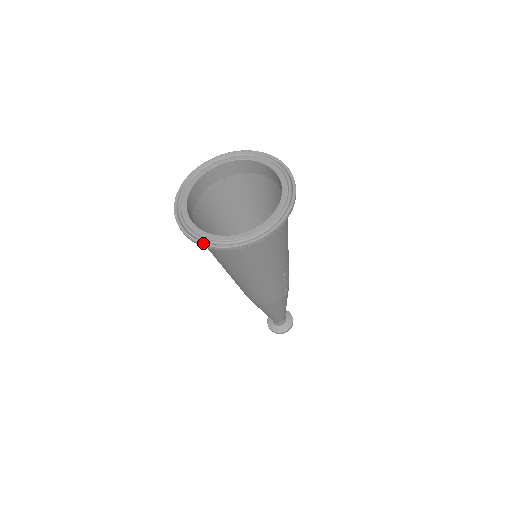
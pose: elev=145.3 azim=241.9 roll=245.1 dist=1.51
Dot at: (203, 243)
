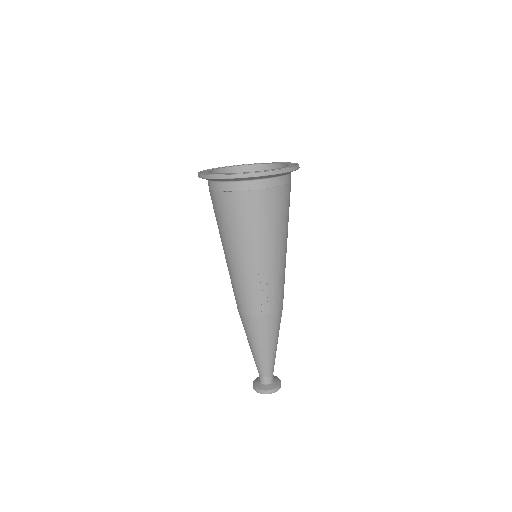
Dot at: (199, 173)
